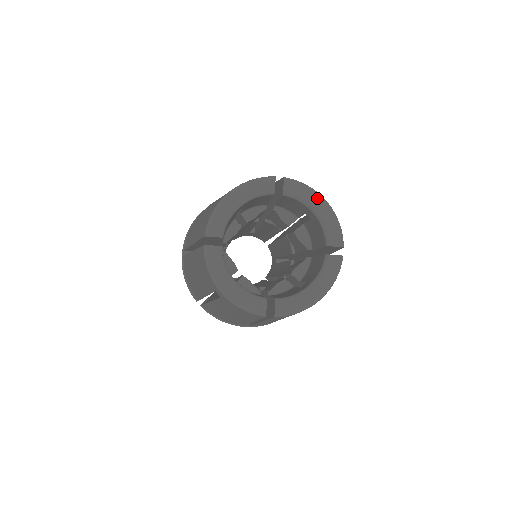
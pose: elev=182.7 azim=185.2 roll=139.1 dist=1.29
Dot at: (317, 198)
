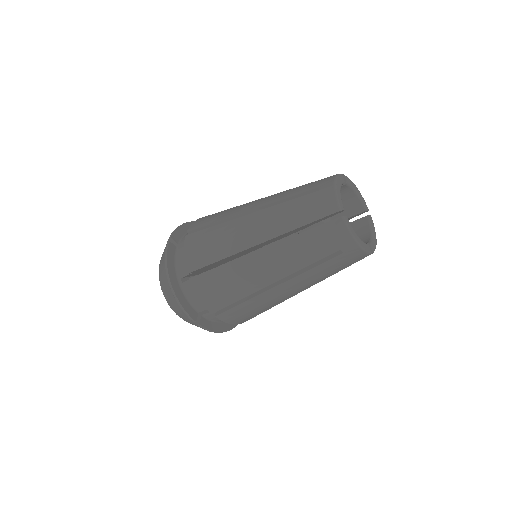
Dot at: (354, 185)
